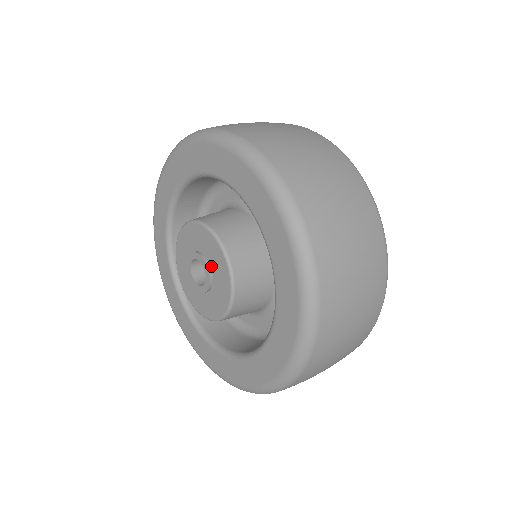
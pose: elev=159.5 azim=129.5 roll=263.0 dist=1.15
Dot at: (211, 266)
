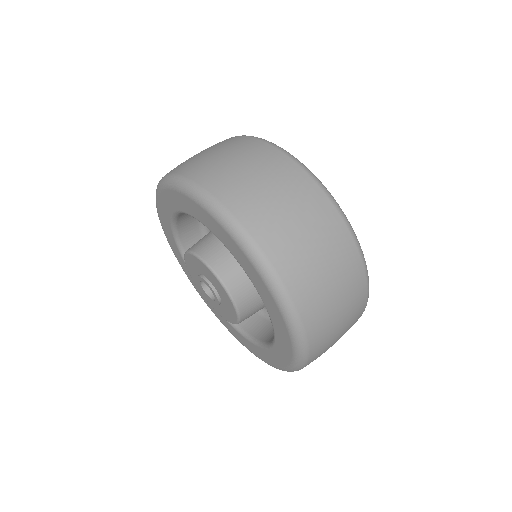
Dot at: (221, 299)
